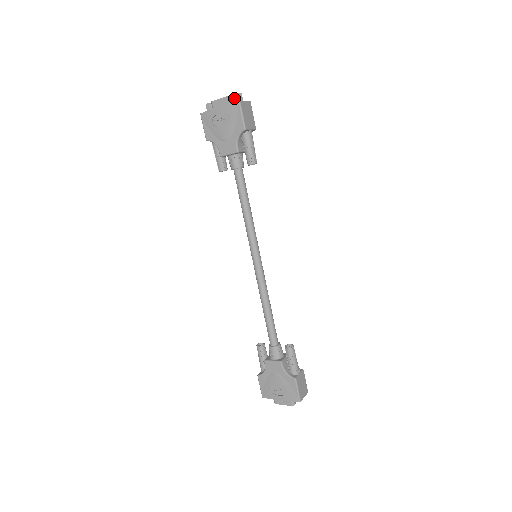
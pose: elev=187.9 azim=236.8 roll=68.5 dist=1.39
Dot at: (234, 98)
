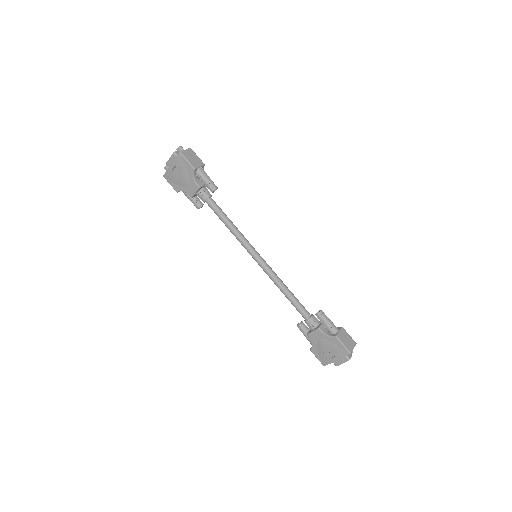
Dot at: (178, 152)
